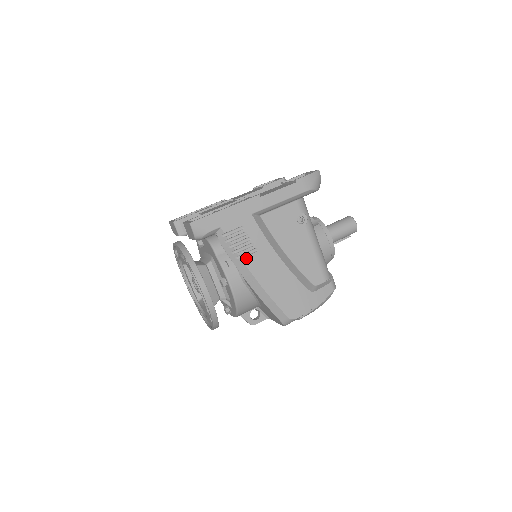
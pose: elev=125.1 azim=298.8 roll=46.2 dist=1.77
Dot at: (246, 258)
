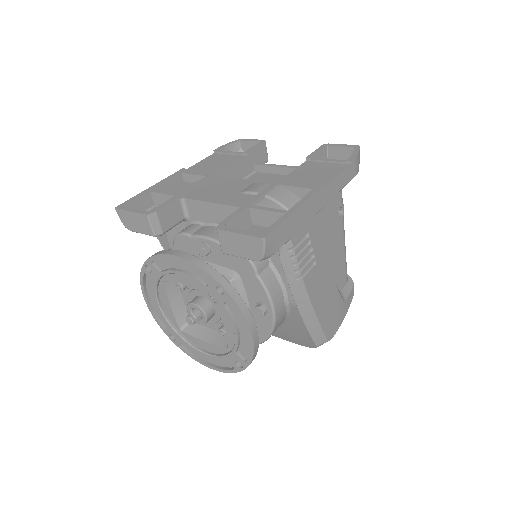
Dot at: (306, 277)
